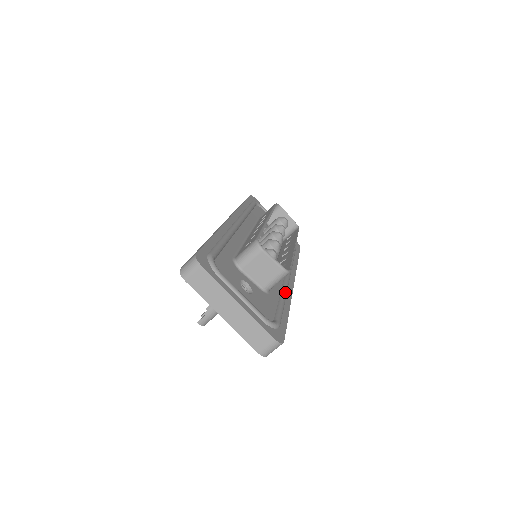
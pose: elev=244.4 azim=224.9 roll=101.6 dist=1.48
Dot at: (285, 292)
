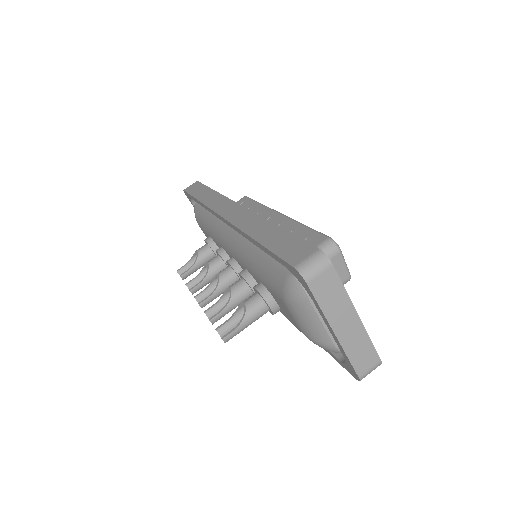
Dot at: occluded
